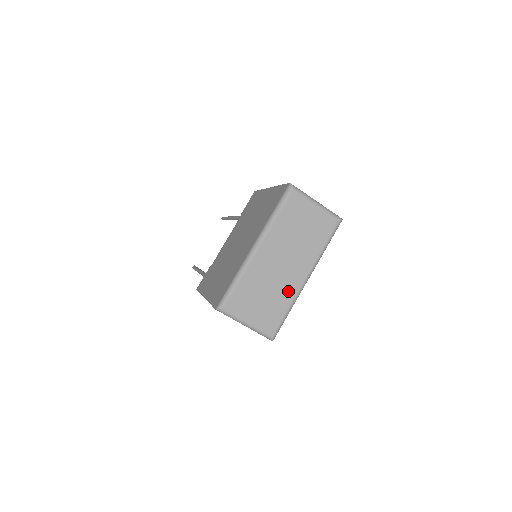
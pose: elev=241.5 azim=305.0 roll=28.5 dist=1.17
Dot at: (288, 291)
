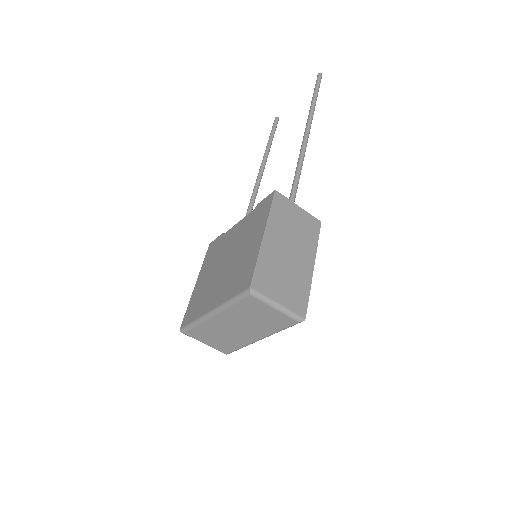
Dot at: (241, 341)
